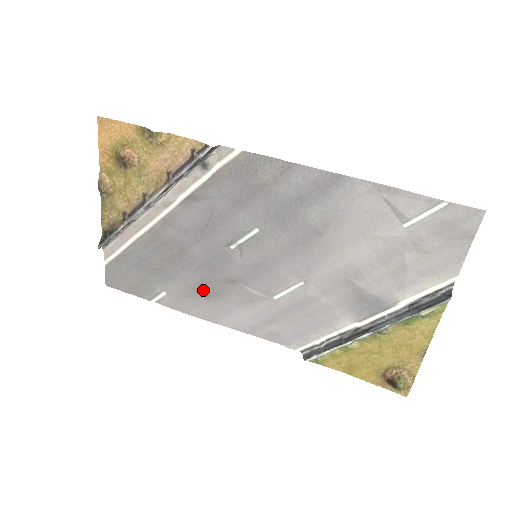
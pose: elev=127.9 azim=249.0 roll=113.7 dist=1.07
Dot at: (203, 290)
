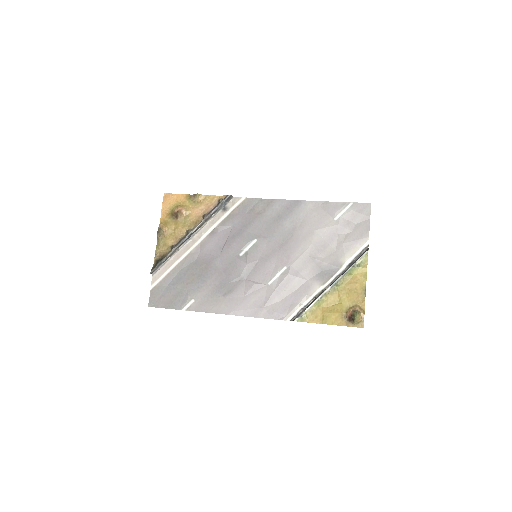
Dot at: (221, 290)
